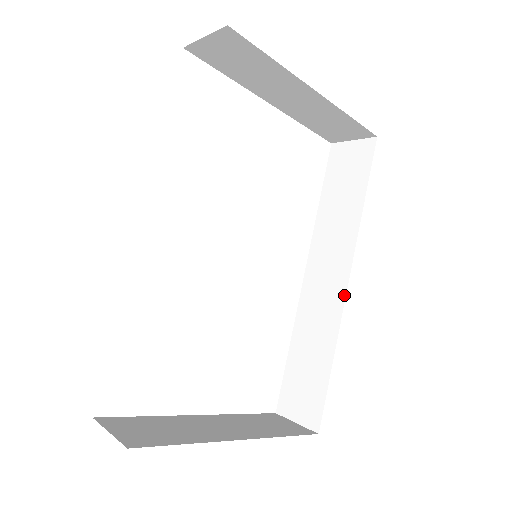
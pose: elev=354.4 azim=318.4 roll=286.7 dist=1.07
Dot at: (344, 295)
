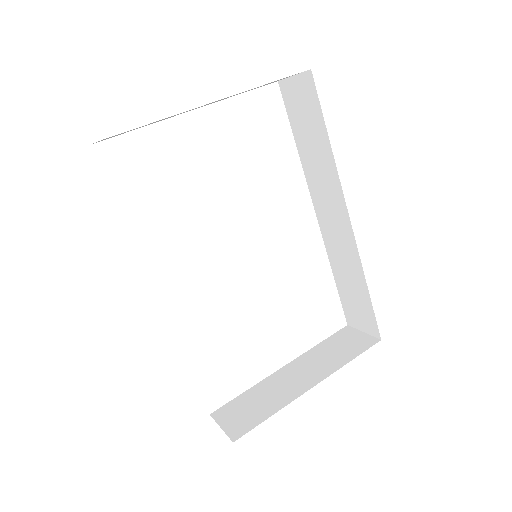
Dot at: (352, 232)
